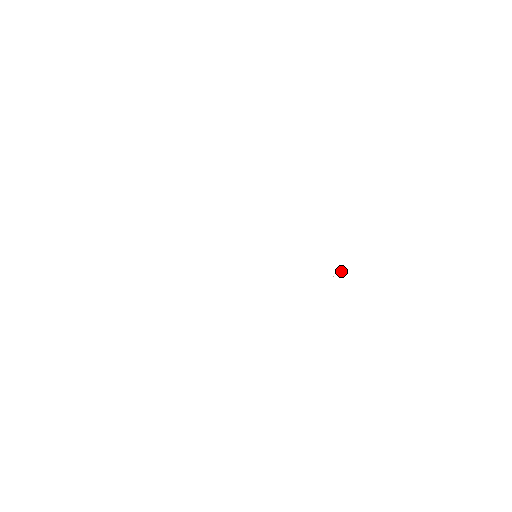
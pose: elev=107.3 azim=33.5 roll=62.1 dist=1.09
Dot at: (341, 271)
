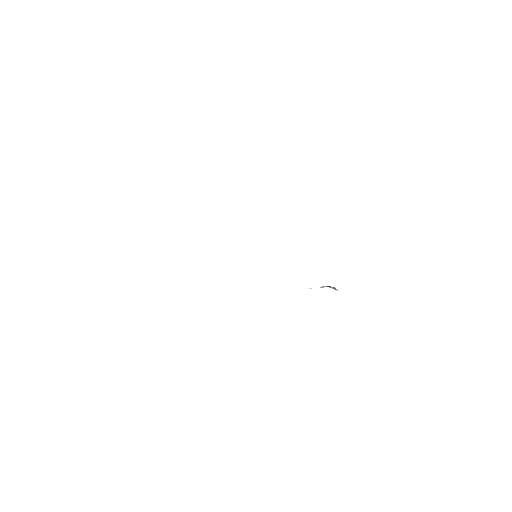
Dot at: occluded
